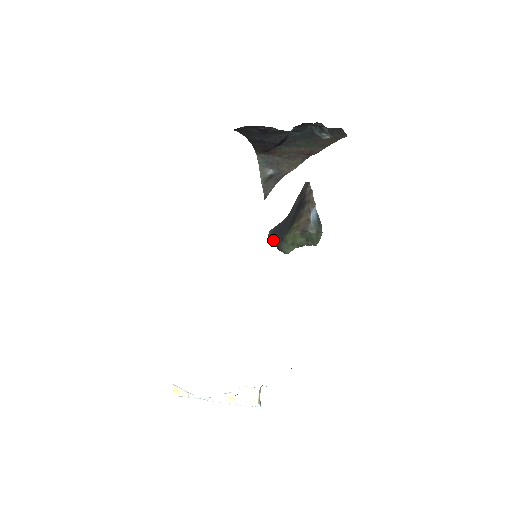
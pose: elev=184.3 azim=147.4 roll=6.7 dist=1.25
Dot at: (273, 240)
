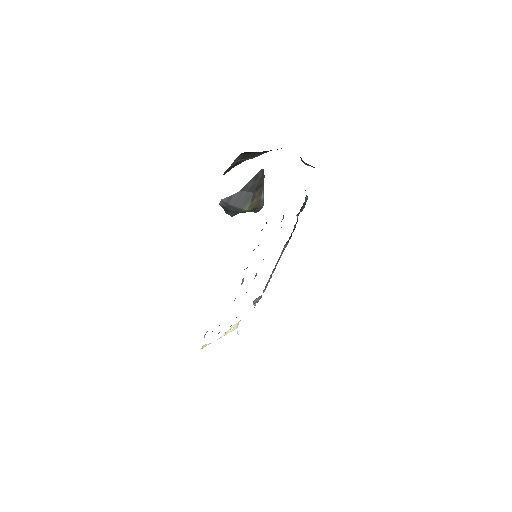
Dot at: (225, 208)
